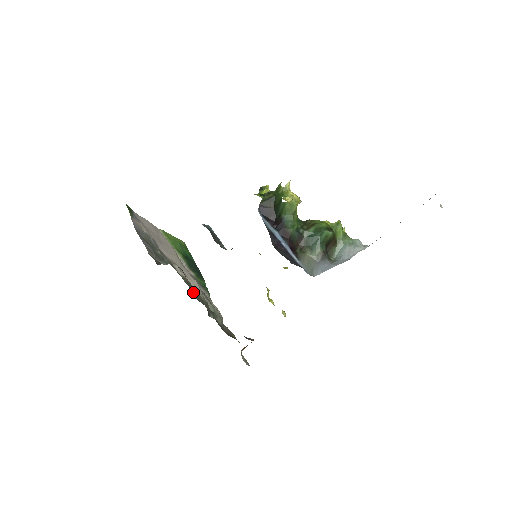
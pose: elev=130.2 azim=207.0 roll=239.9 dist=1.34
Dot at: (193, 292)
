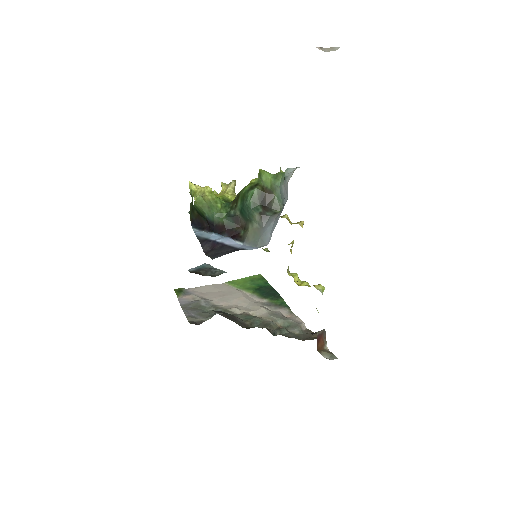
Dot at: (251, 323)
